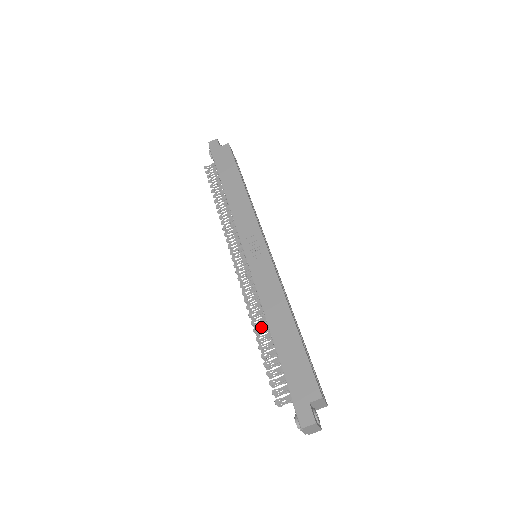
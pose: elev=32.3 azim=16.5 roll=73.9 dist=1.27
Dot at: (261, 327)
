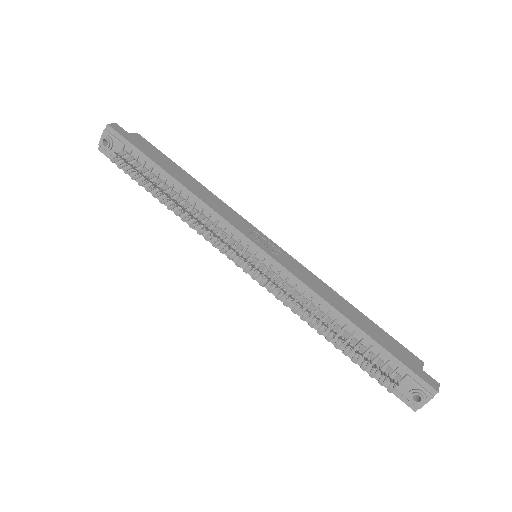
Dot at: (324, 322)
